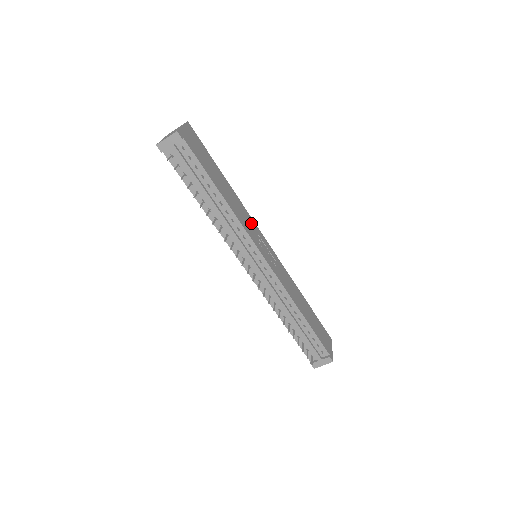
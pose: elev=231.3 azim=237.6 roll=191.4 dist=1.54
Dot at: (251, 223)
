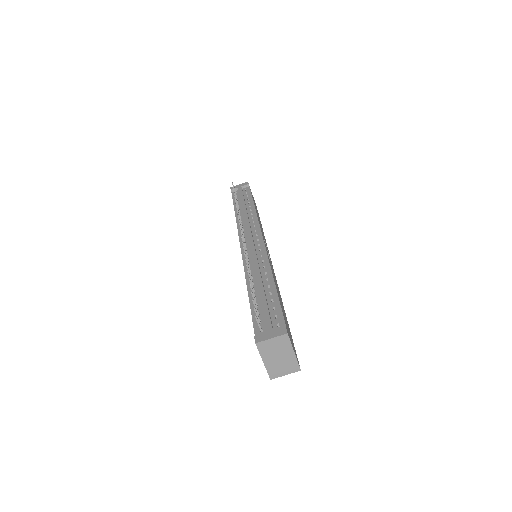
Dot at: (266, 244)
